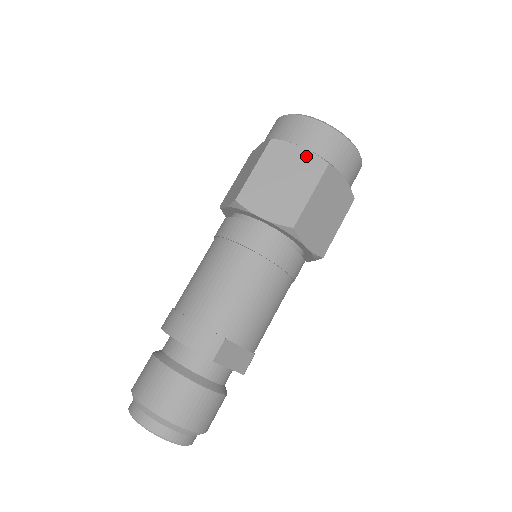
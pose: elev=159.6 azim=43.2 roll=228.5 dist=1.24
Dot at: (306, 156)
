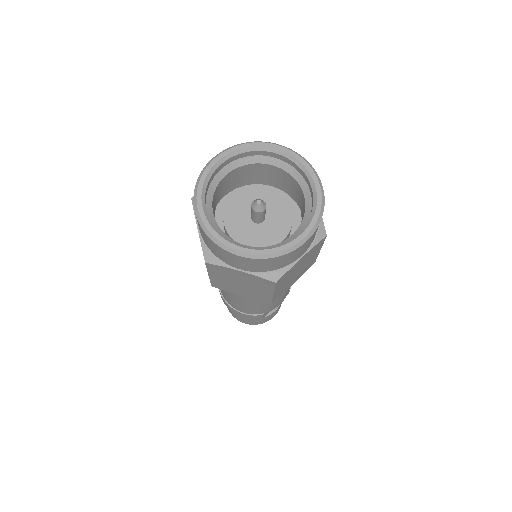
Dot at: (249, 277)
